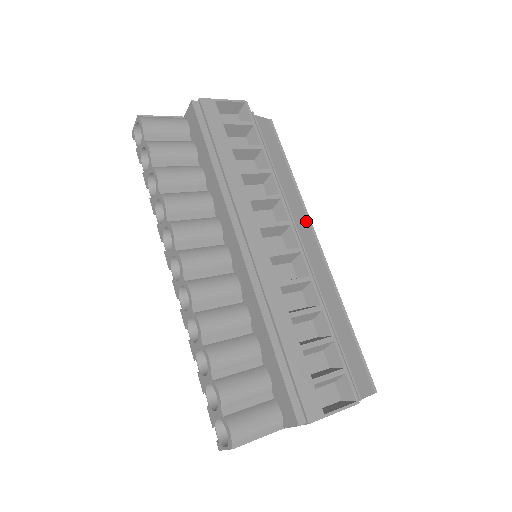
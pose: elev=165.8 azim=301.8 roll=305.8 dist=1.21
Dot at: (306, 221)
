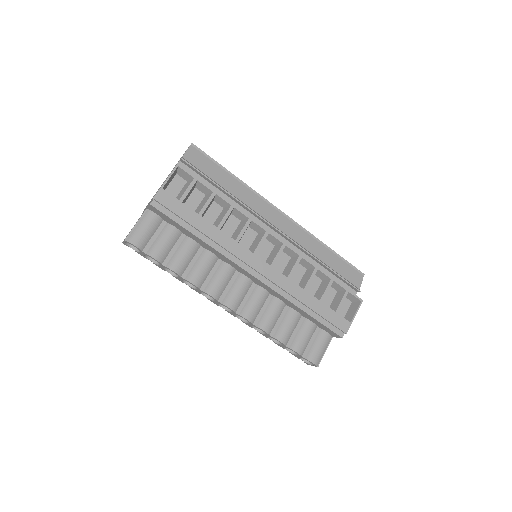
Dot at: (268, 206)
